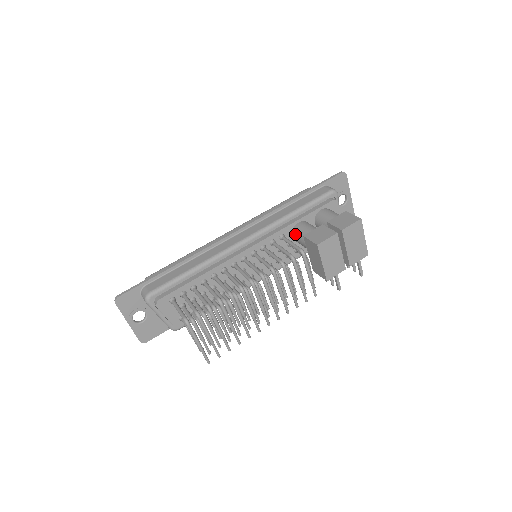
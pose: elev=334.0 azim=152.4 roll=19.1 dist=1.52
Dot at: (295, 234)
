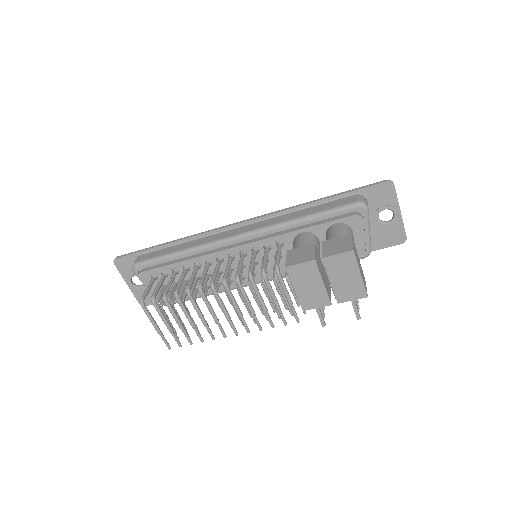
Dot at: (293, 245)
